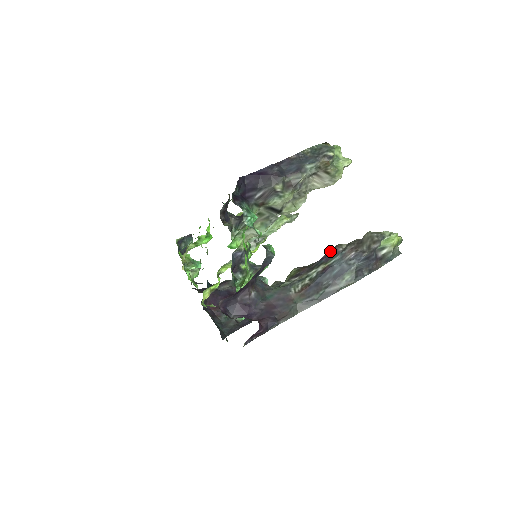
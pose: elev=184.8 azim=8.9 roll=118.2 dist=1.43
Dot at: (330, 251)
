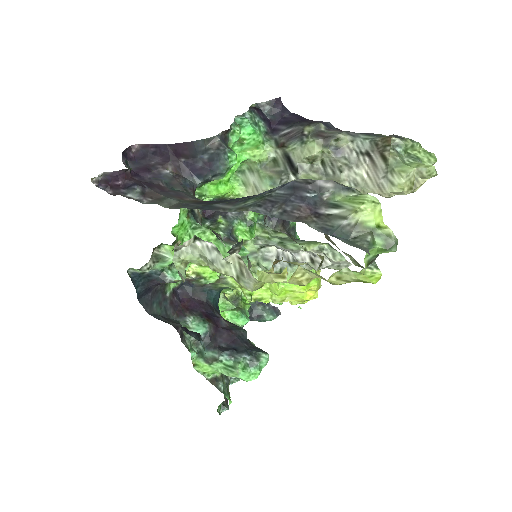
Dot at: occluded
